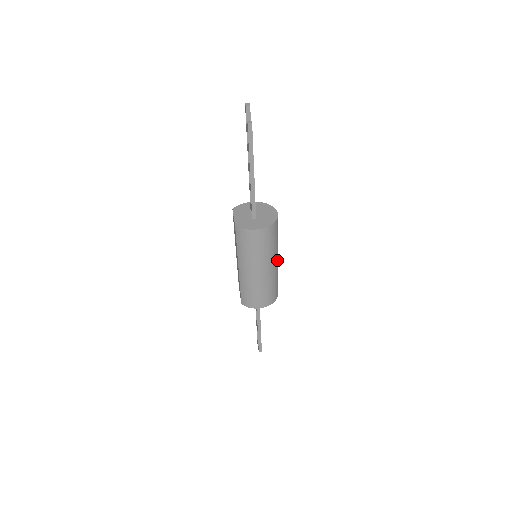
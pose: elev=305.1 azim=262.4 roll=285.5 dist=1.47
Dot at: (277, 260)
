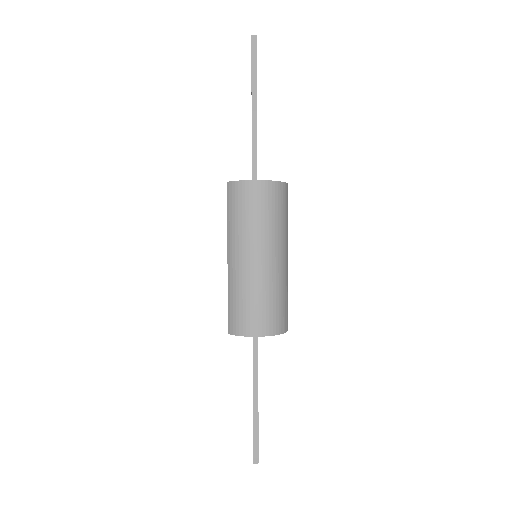
Dot at: (285, 257)
